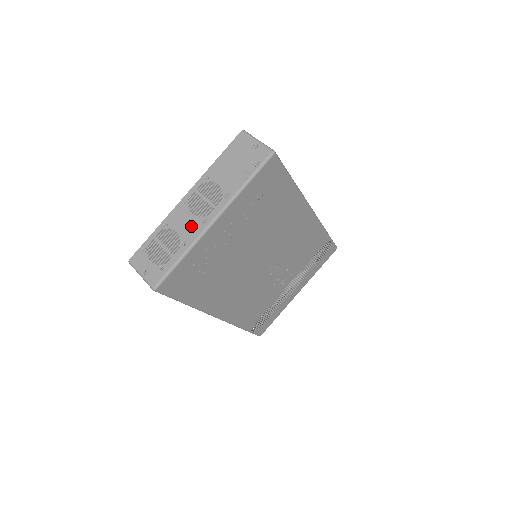
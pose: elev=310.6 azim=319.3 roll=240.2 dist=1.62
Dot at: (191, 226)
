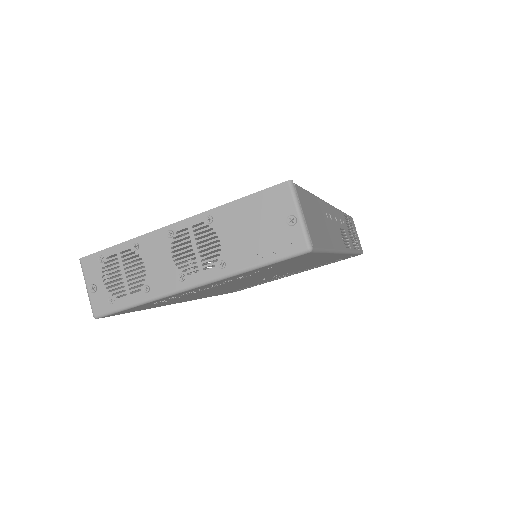
Dot at: (164, 273)
